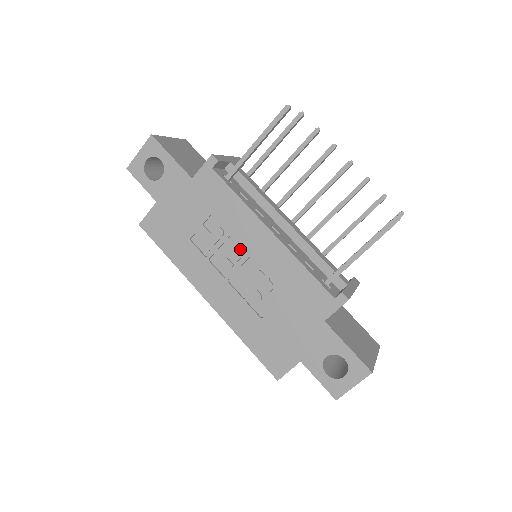
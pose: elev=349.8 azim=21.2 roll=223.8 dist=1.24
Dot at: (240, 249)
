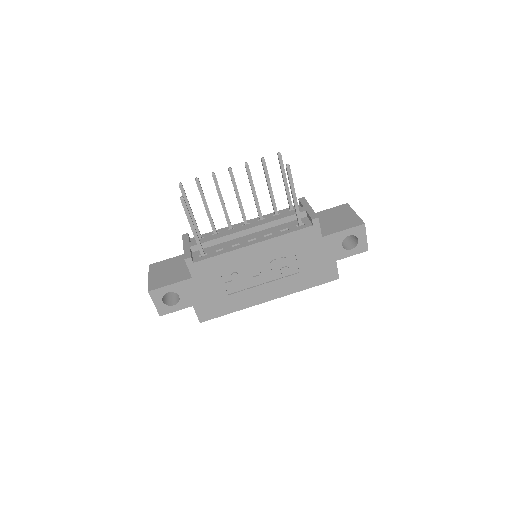
Dot at: (252, 267)
